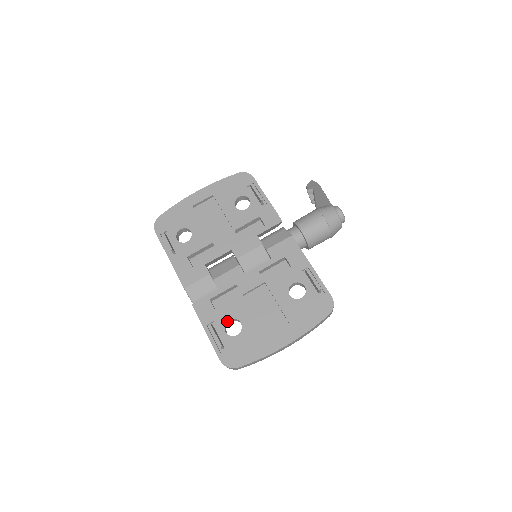
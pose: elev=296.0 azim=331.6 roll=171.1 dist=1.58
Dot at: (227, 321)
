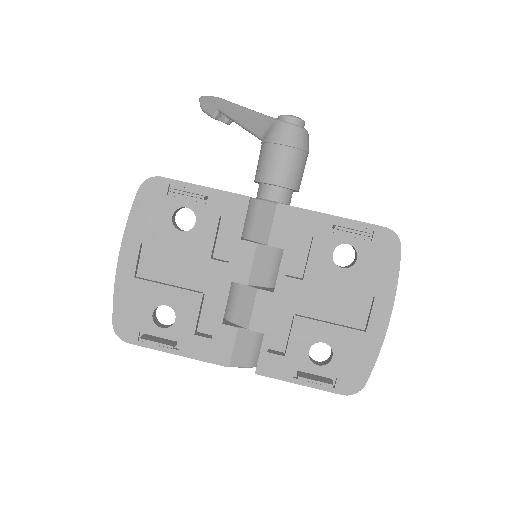
Dot at: (308, 354)
